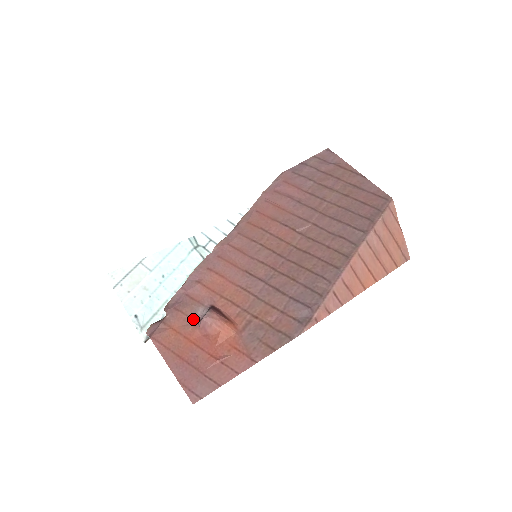
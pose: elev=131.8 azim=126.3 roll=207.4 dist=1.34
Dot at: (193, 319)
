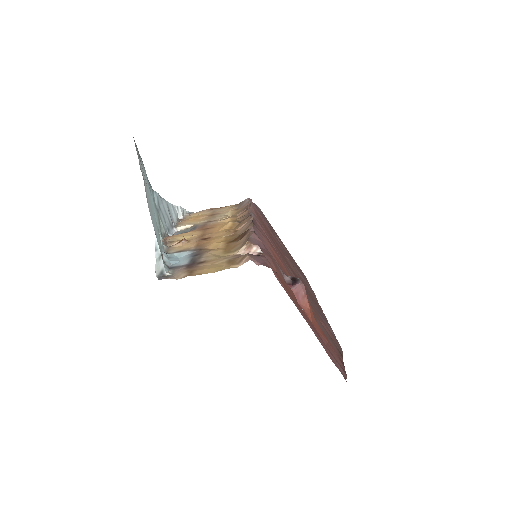
Dot at: occluded
